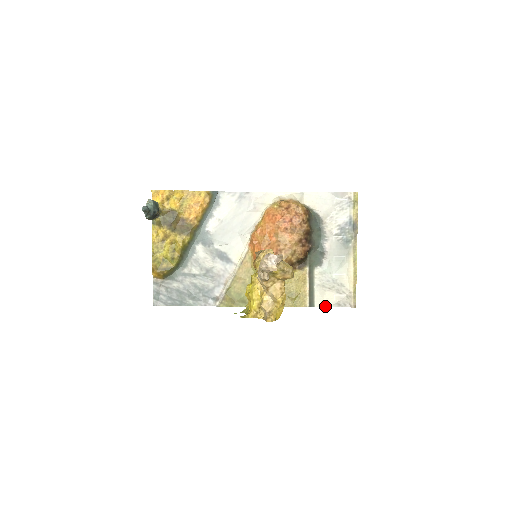
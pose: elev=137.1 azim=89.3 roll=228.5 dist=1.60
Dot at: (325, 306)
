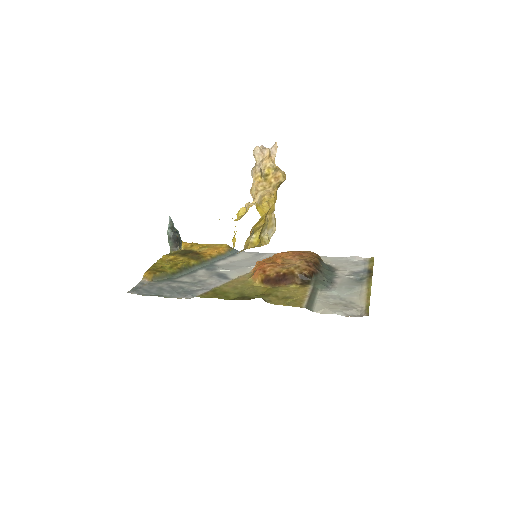
Dot at: (327, 313)
